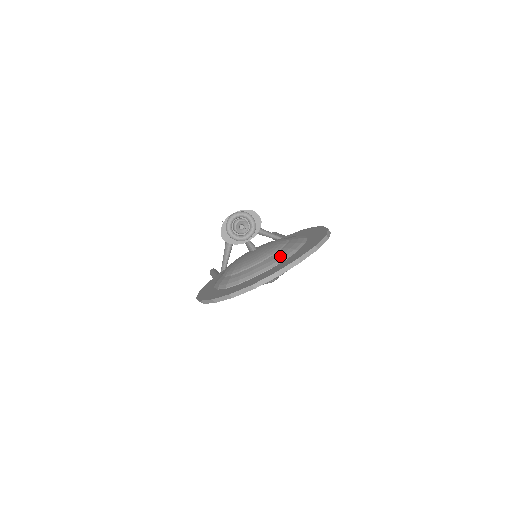
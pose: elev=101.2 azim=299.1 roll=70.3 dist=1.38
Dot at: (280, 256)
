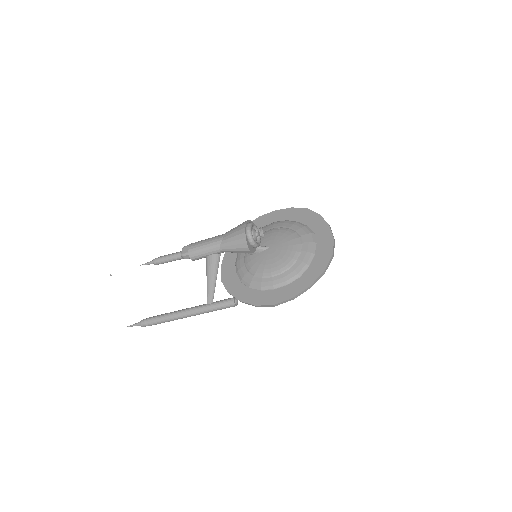
Dot at: (308, 234)
